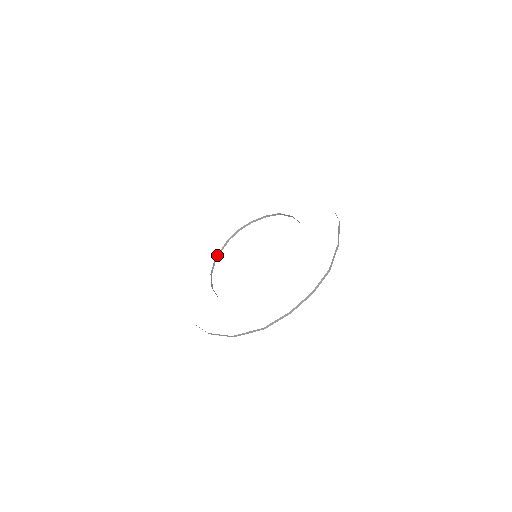
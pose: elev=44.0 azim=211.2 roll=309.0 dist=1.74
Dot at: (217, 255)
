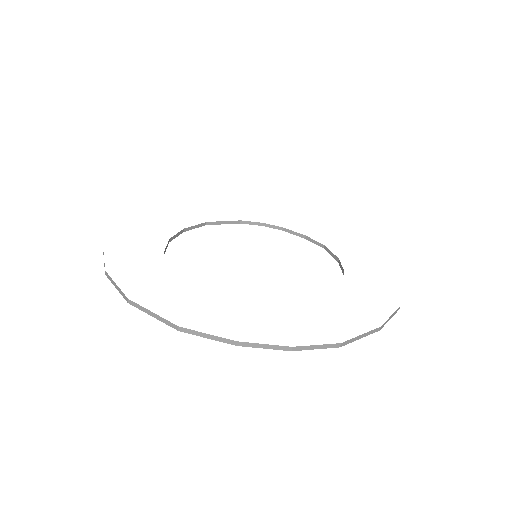
Dot at: (212, 222)
